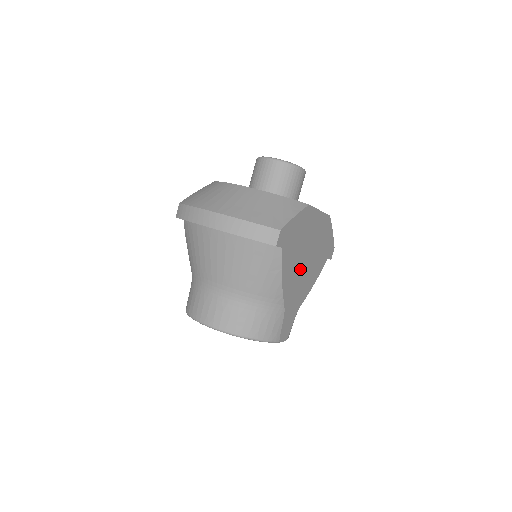
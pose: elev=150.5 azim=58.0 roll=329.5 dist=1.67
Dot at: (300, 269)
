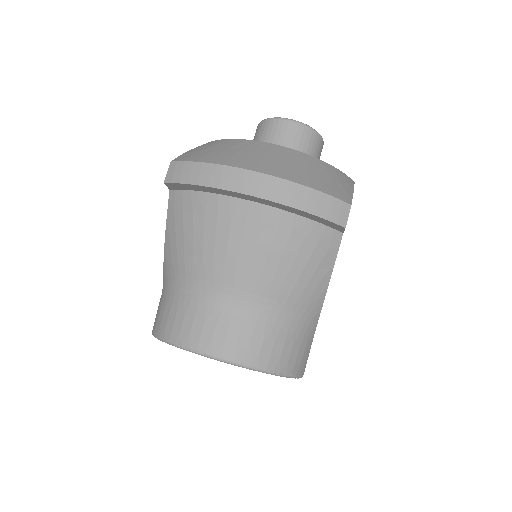
Dot at: occluded
